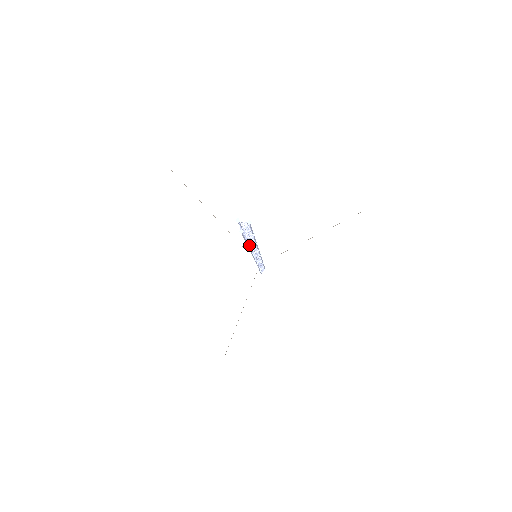
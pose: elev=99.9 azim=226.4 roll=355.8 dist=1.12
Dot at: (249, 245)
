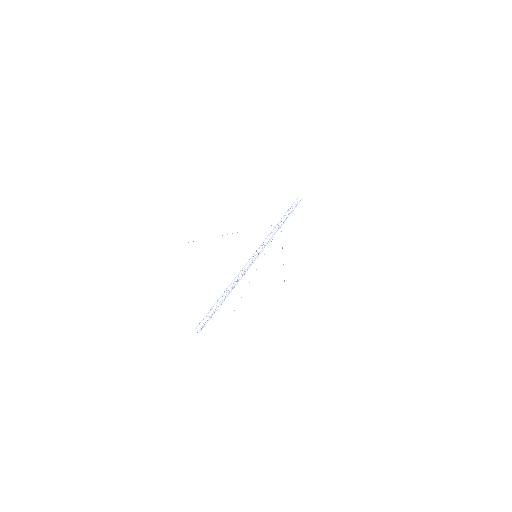
Dot at: (224, 299)
